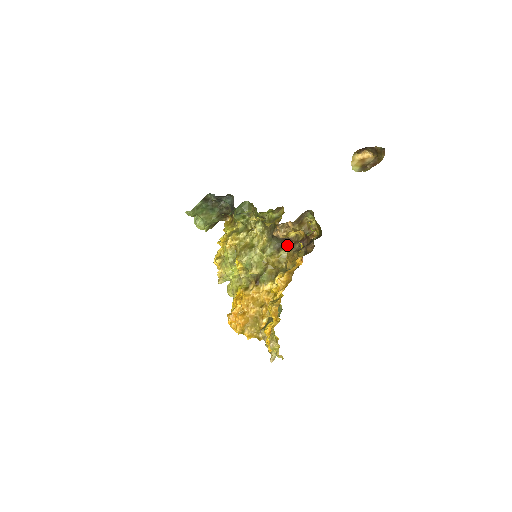
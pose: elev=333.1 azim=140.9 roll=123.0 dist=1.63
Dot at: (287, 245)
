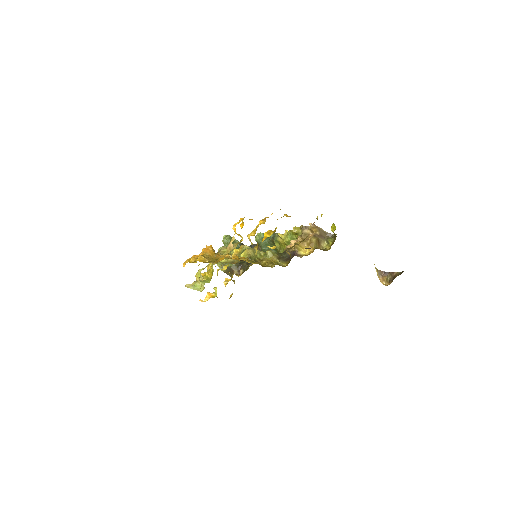
Dot at: occluded
